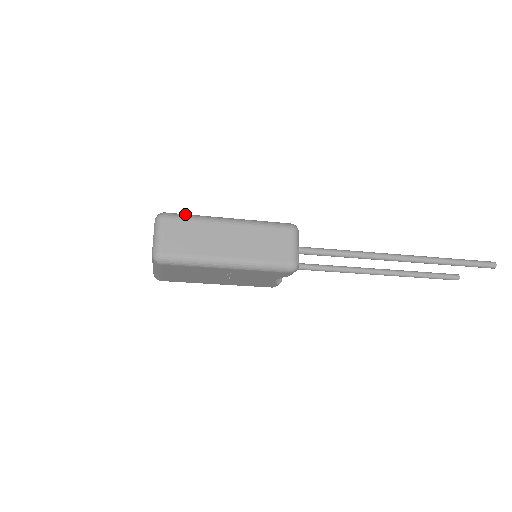
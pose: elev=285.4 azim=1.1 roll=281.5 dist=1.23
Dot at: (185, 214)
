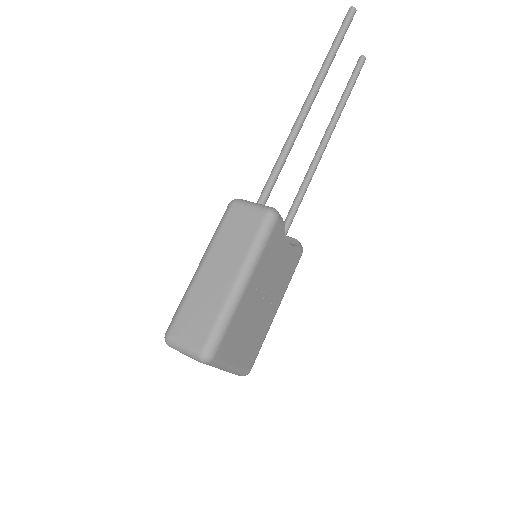
Dot at: (175, 312)
